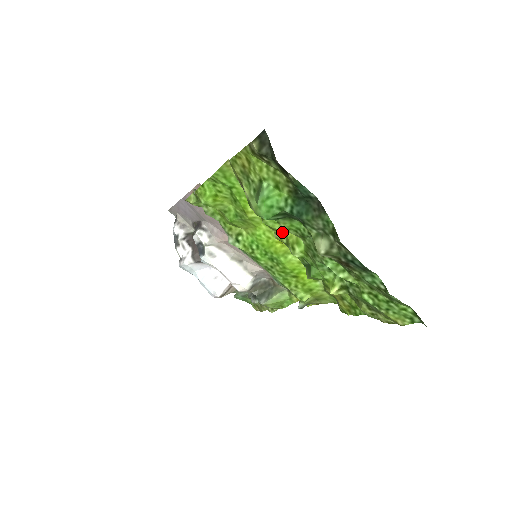
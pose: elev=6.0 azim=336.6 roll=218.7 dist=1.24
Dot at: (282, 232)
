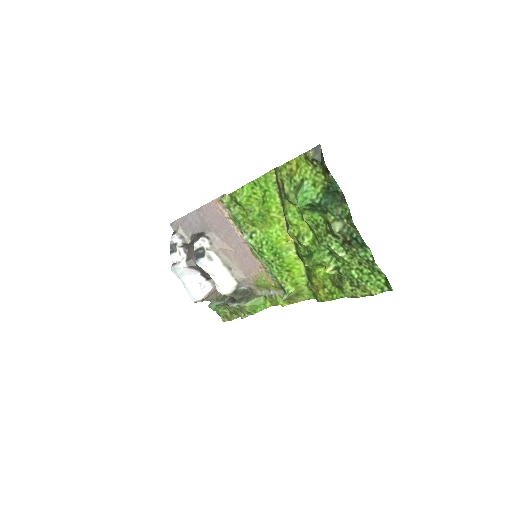
Dot at: (296, 227)
